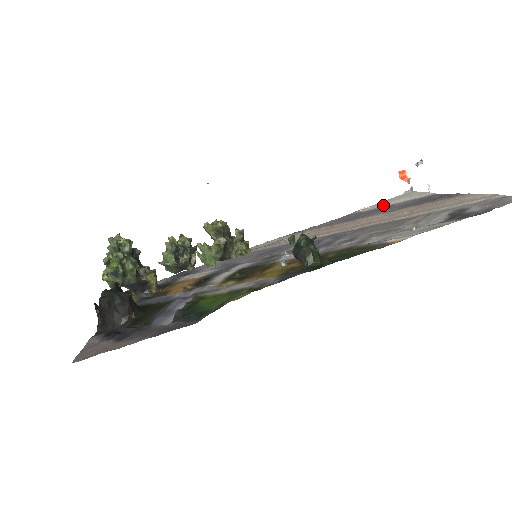
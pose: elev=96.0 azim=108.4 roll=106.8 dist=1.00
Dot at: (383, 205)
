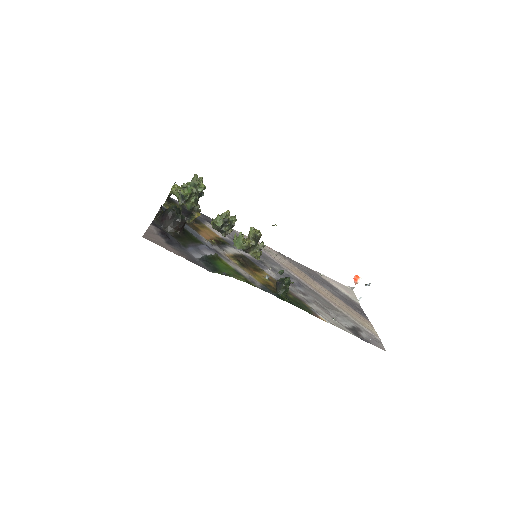
Dot at: (333, 284)
